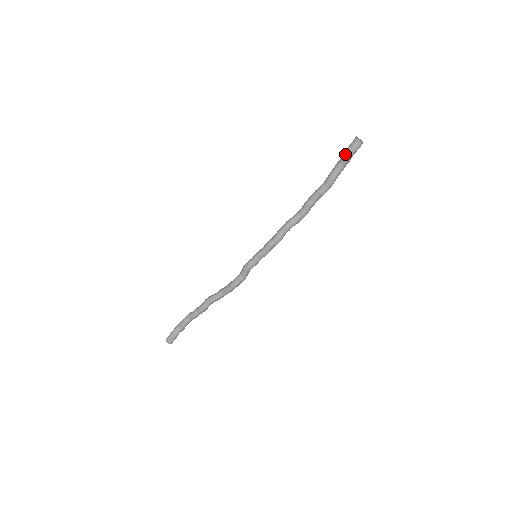
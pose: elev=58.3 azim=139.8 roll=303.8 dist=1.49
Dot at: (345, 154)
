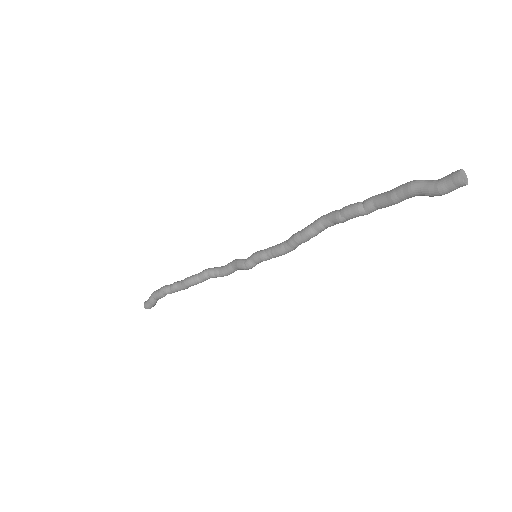
Dot at: (432, 196)
